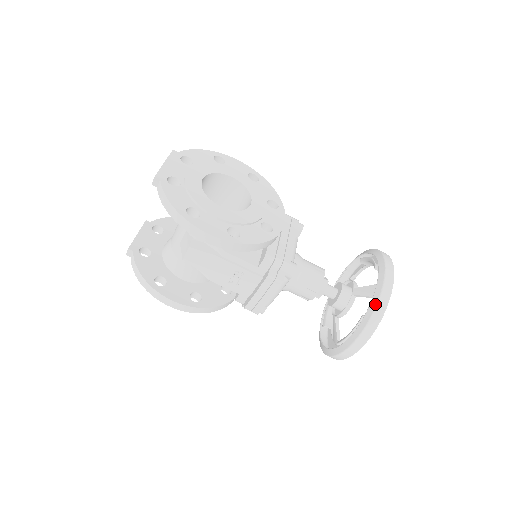
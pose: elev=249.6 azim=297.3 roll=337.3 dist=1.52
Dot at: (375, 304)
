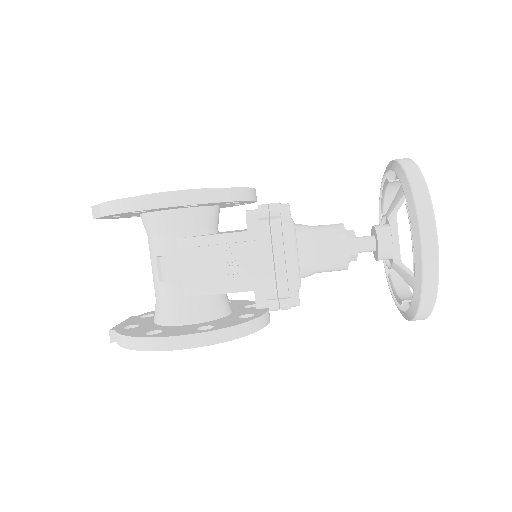
Dot at: (405, 178)
